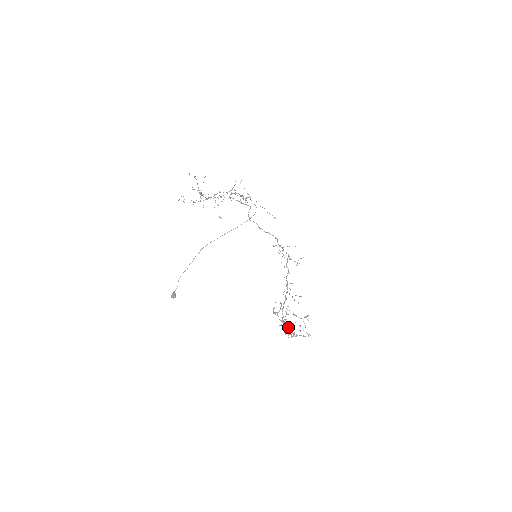
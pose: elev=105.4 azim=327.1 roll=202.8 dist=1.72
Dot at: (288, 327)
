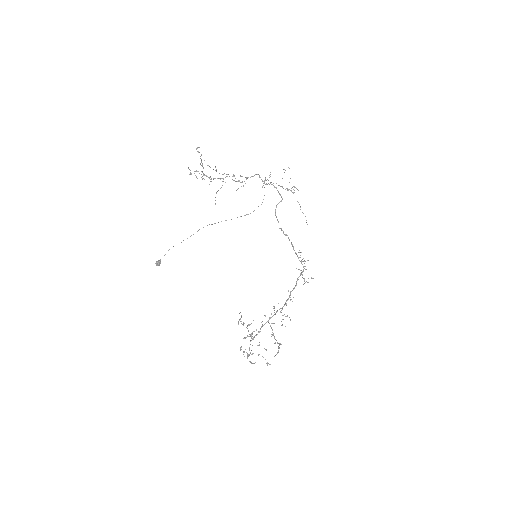
Dot at: occluded
